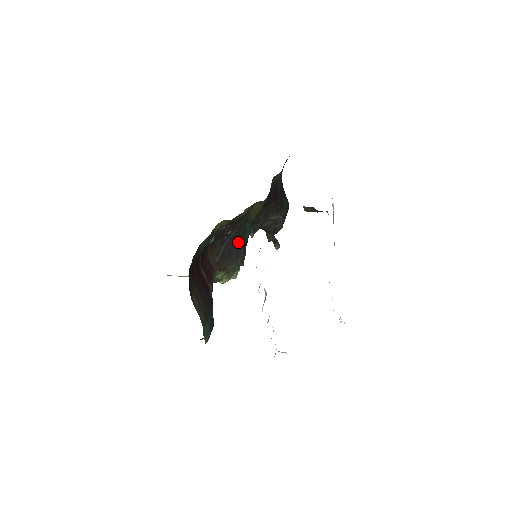
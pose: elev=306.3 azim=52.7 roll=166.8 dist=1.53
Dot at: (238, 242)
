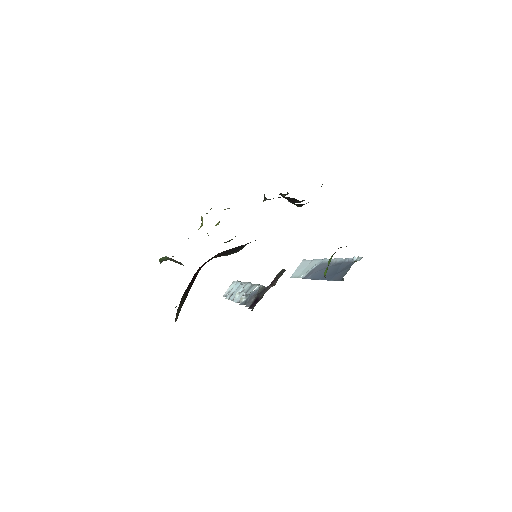
Dot at: occluded
